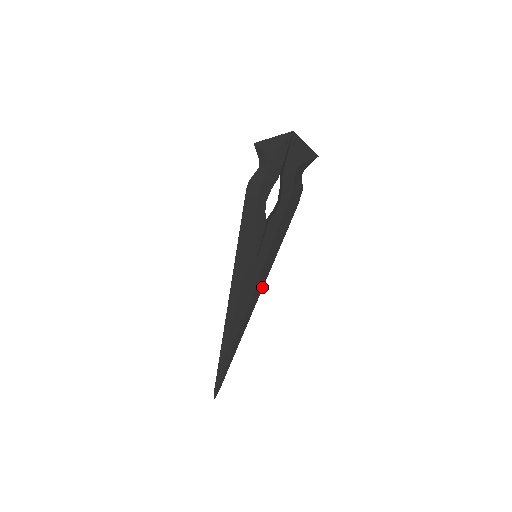
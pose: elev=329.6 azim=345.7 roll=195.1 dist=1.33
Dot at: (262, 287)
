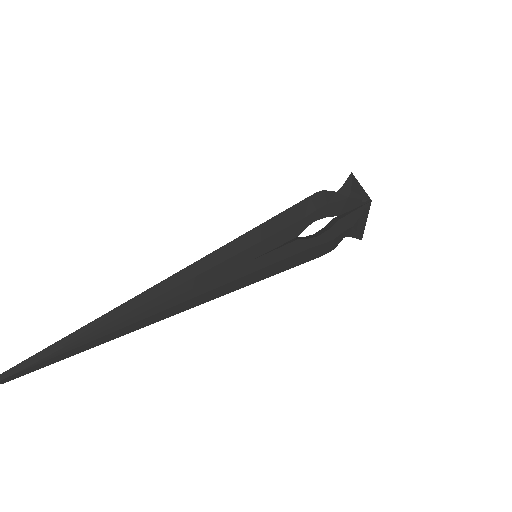
Dot at: (222, 294)
